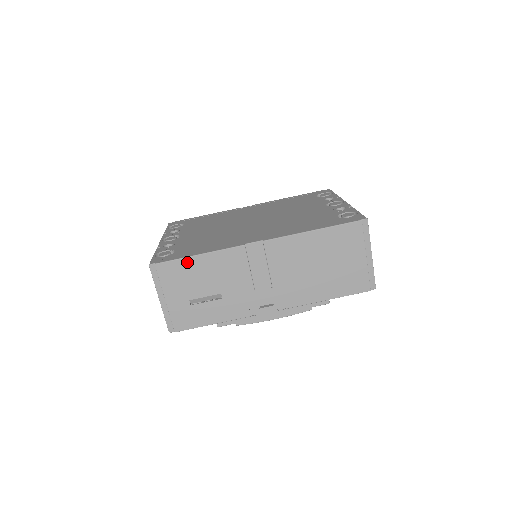
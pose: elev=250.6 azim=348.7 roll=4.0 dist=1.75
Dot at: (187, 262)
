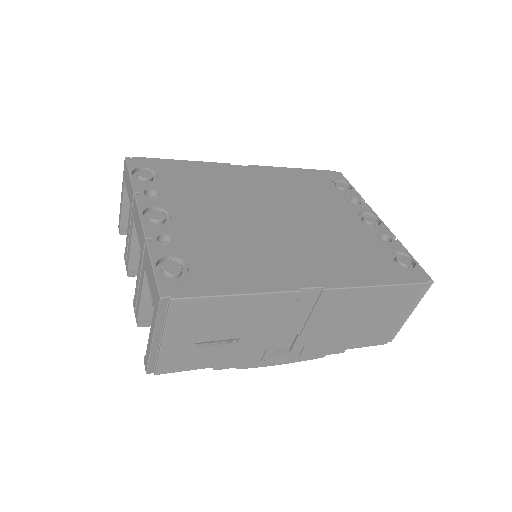
Dot at: (218, 302)
